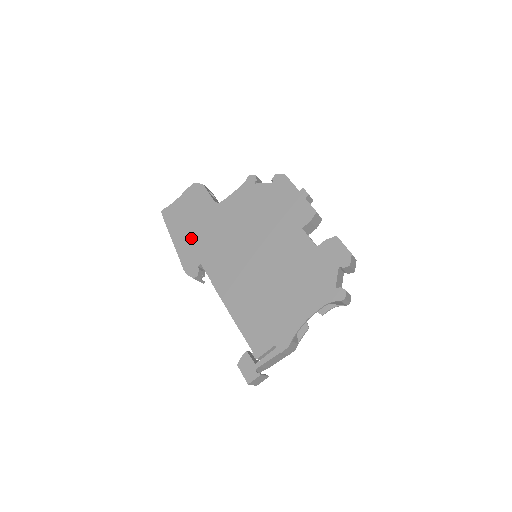
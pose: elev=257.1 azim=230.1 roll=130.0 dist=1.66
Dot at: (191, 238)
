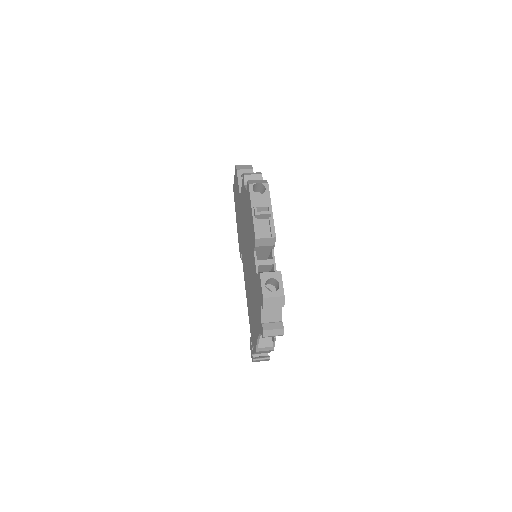
Dot at: (238, 222)
